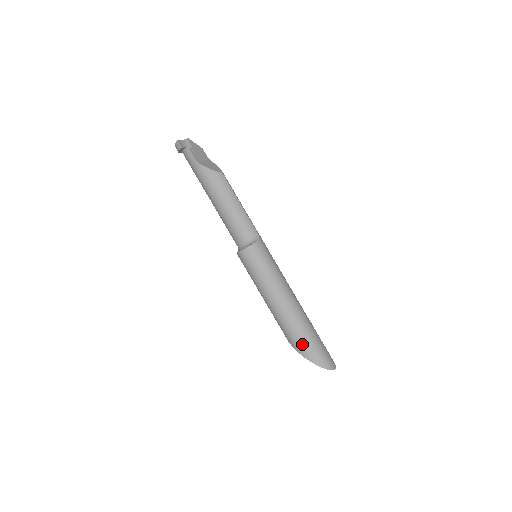
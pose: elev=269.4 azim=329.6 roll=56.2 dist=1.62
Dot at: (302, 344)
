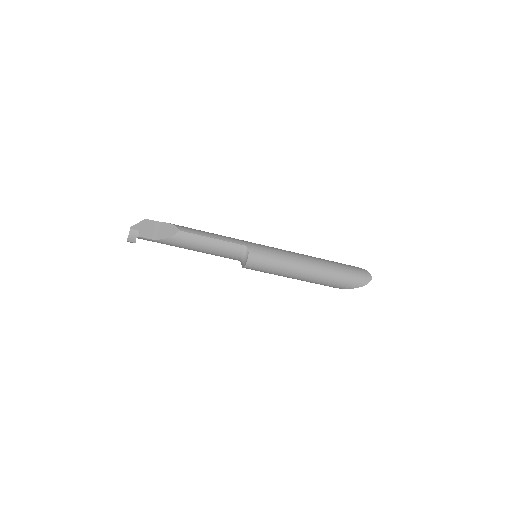
Dot at: (337, 285)
